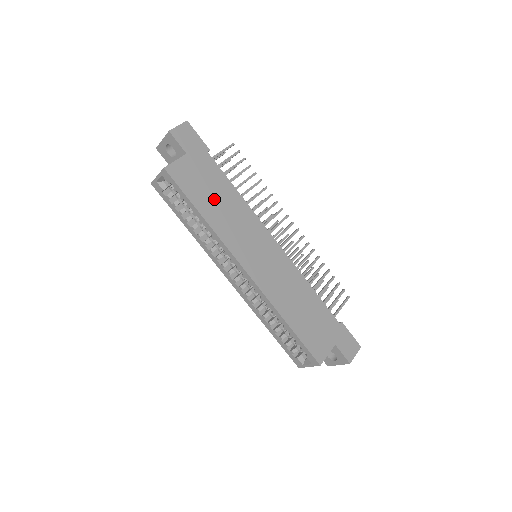
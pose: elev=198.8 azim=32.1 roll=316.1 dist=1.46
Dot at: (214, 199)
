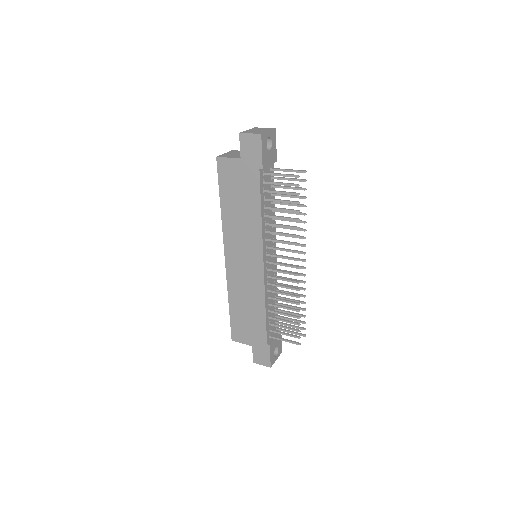
Dot at: (238, 203)
